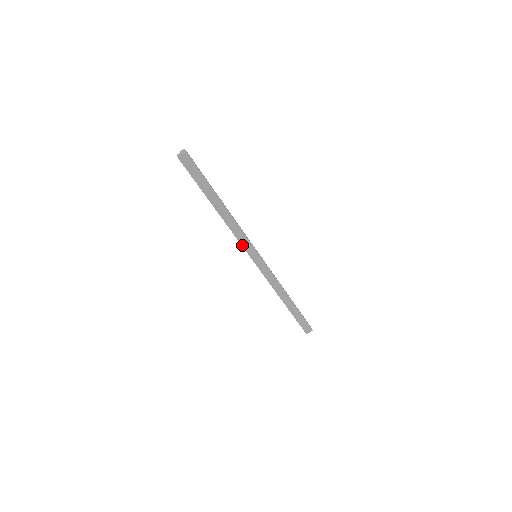
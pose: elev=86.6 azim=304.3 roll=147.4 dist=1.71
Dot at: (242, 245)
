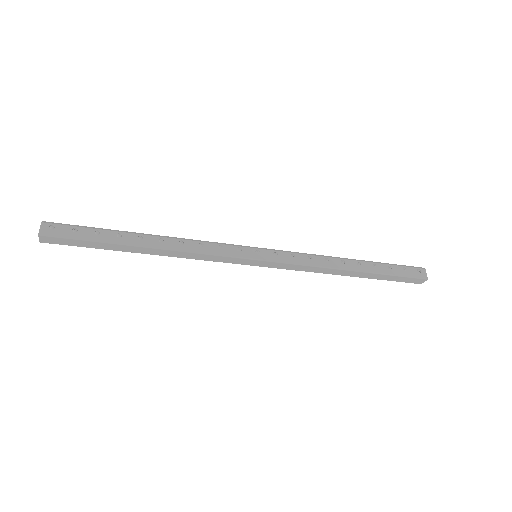
Dot at: occluded
